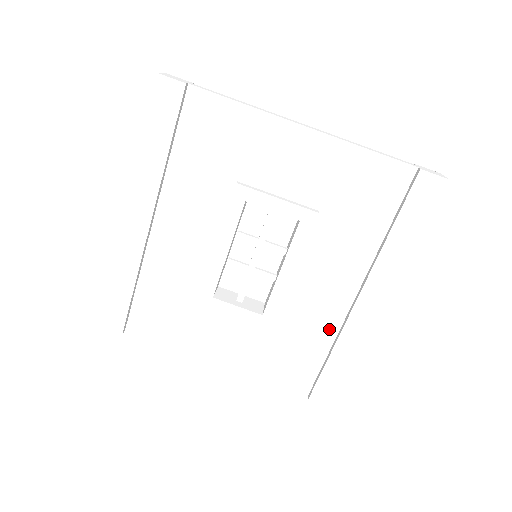
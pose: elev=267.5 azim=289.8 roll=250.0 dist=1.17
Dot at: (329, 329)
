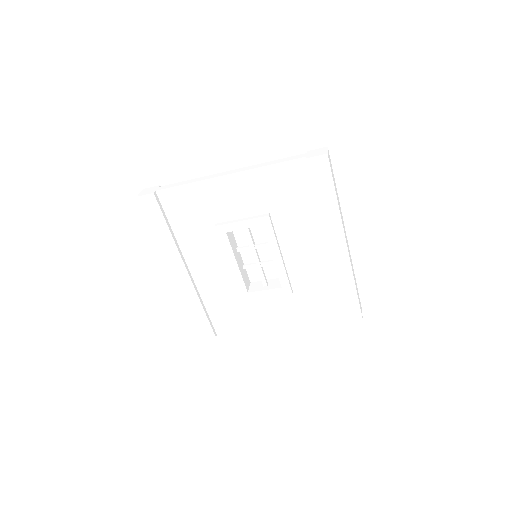
Dot at: (327, 274)
